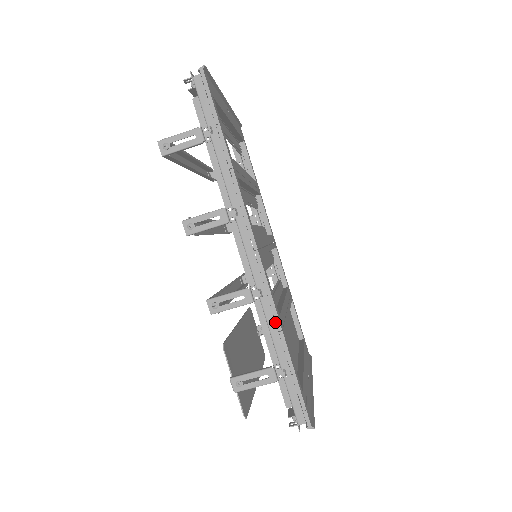
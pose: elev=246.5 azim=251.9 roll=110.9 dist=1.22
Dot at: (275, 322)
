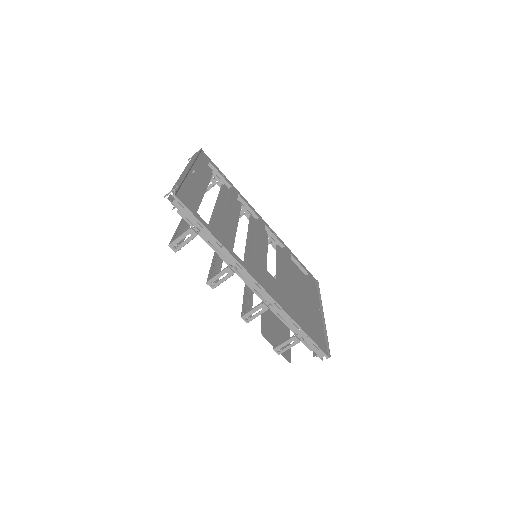
Dot at: (286, 316)
